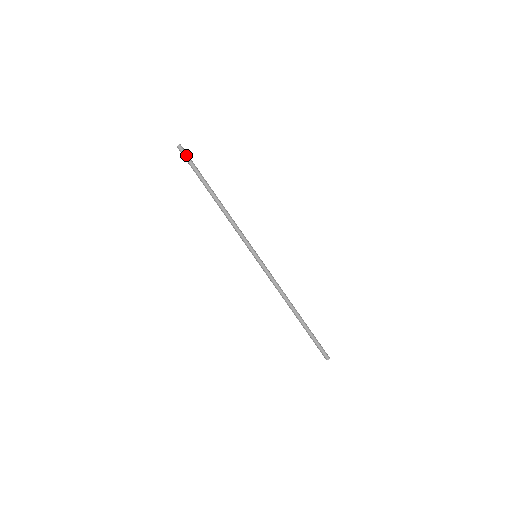
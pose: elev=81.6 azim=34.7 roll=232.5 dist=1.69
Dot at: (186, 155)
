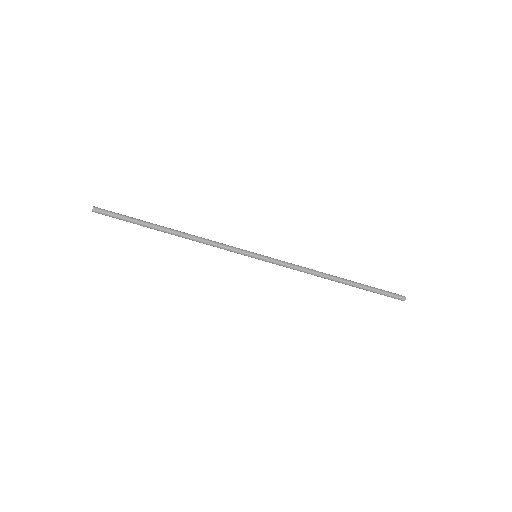
Dot at: (108, 213)
